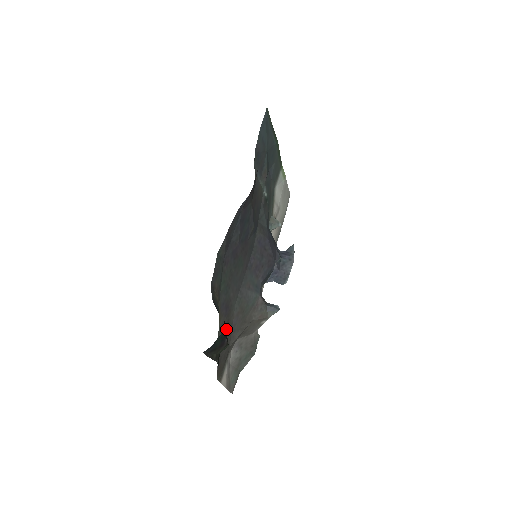
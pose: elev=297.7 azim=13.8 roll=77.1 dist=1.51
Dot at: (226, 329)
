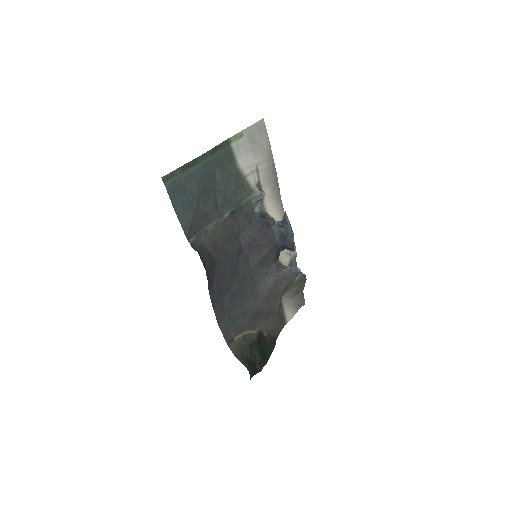
Dot at: (265, 318)
